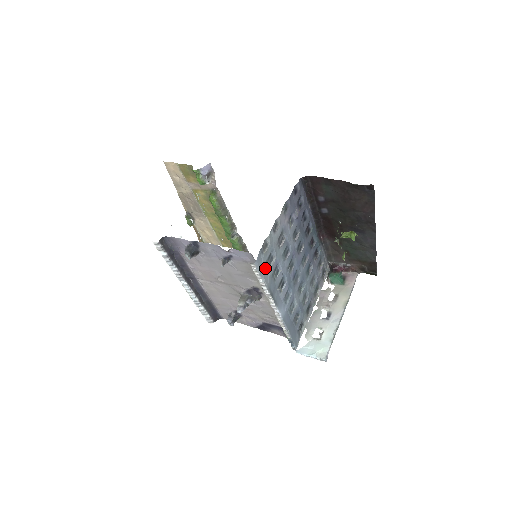
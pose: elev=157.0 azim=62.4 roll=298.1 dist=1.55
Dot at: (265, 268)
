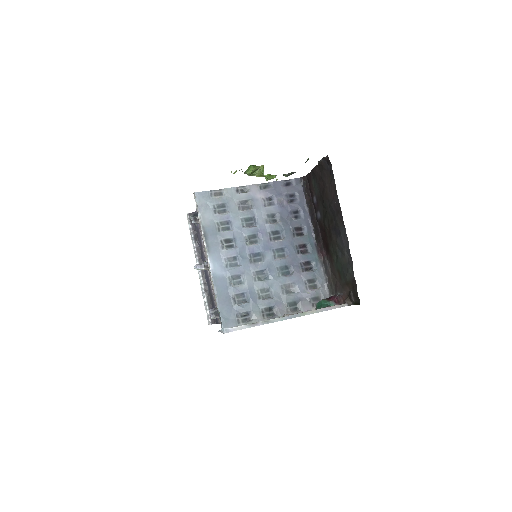
Dot at: (209, 210)
